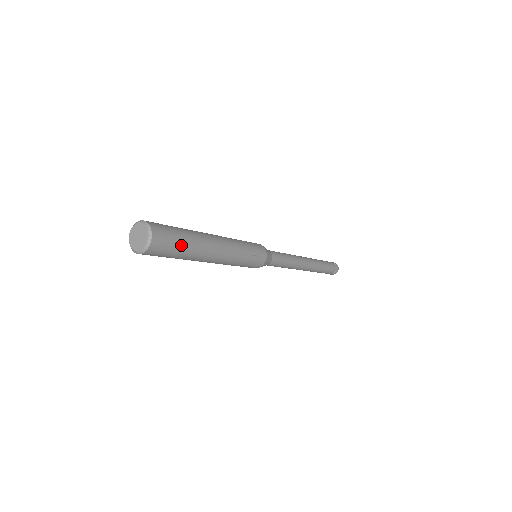
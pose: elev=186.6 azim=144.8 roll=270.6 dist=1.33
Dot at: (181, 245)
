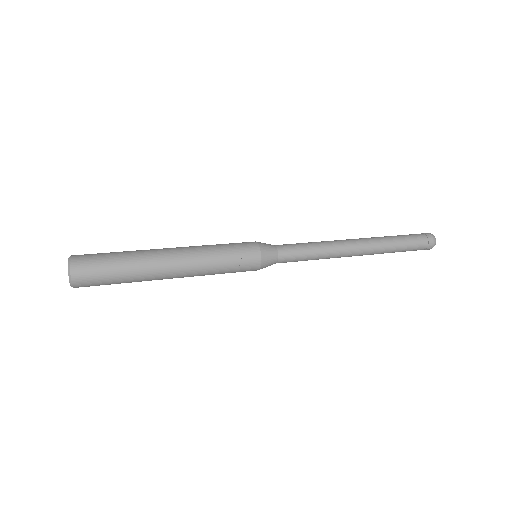
Dot at: (114, 276)
